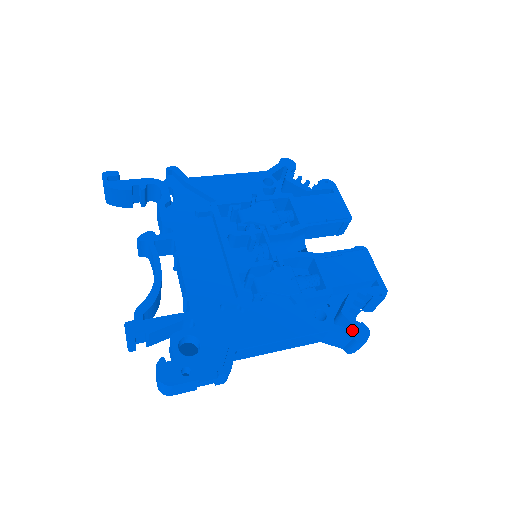
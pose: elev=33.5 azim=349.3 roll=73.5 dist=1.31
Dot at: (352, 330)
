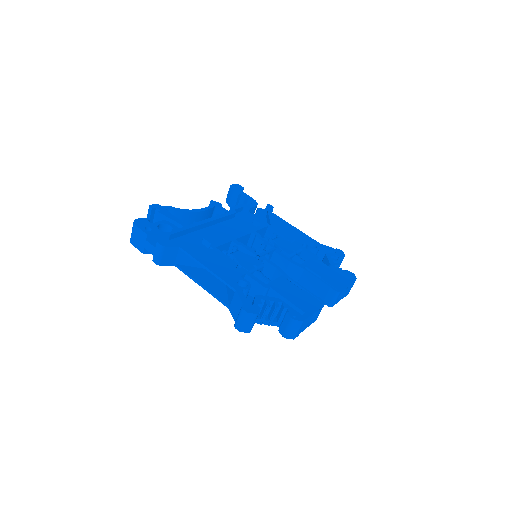
Dot at: occluded
